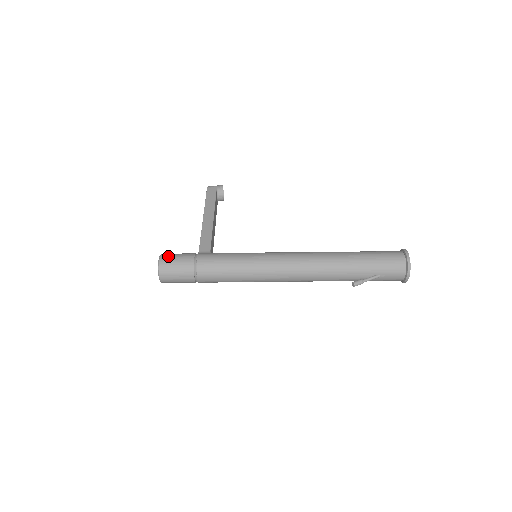
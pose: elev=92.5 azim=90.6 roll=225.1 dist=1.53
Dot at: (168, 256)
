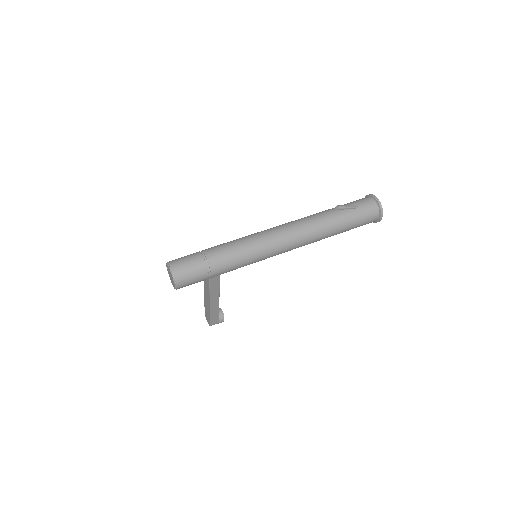
Dot at: occluded
